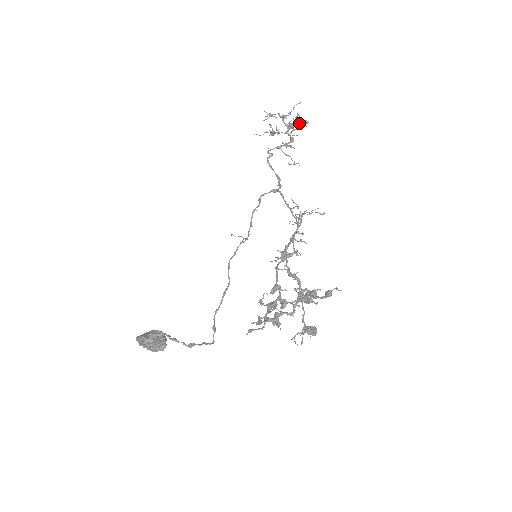
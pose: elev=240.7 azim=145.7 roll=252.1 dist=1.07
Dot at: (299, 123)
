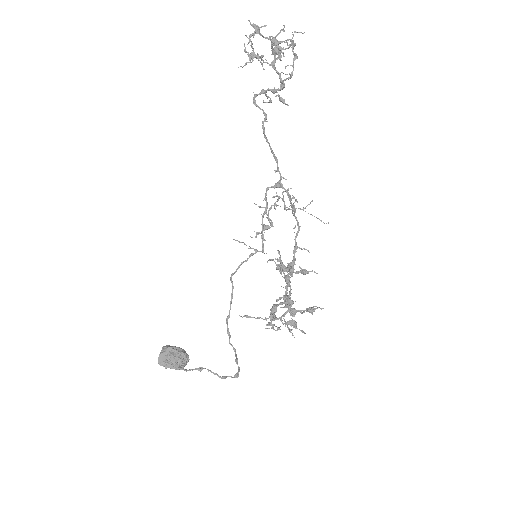
Dot at: occluded
